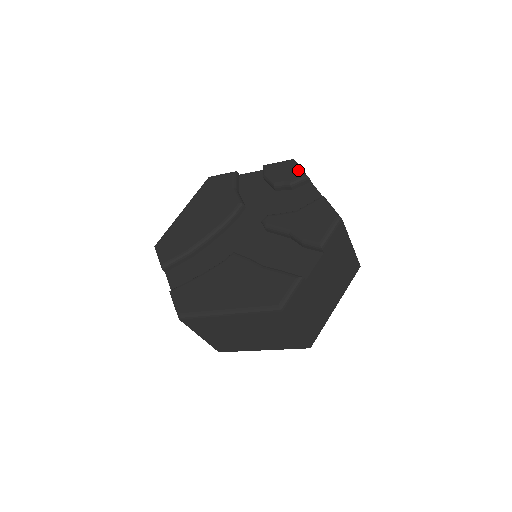
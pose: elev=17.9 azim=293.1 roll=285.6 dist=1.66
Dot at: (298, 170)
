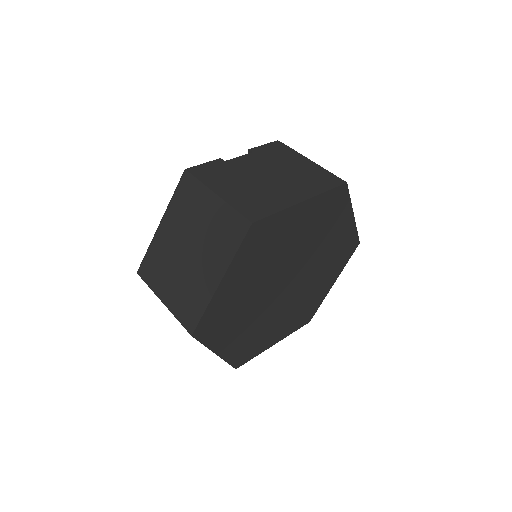
Dot at: occluded
